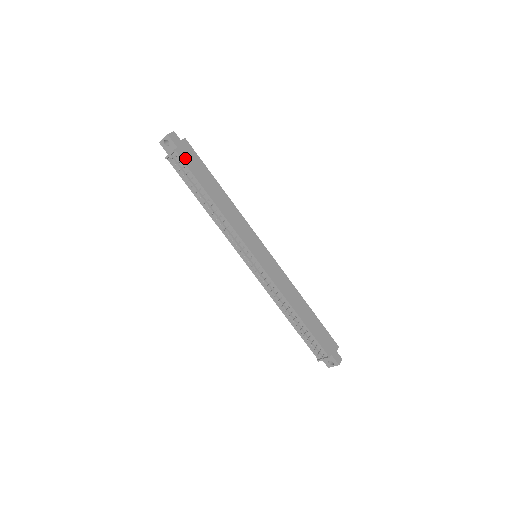
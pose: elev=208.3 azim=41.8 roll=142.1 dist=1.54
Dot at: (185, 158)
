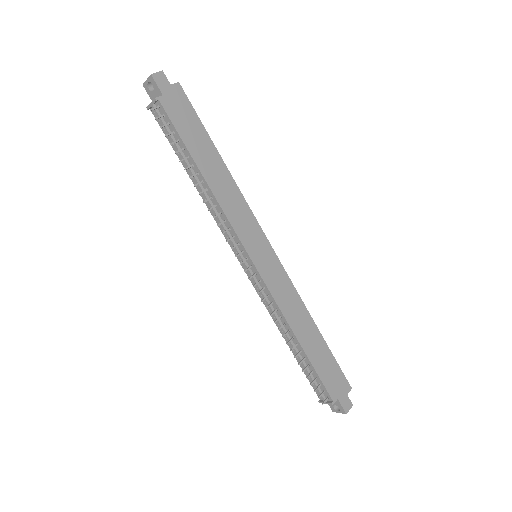
Dot at: (172, 111)
